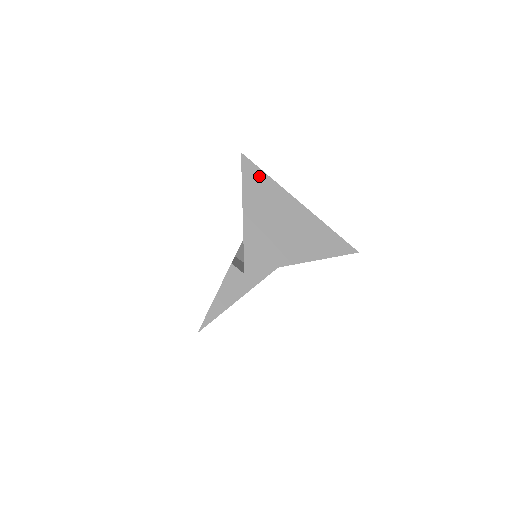
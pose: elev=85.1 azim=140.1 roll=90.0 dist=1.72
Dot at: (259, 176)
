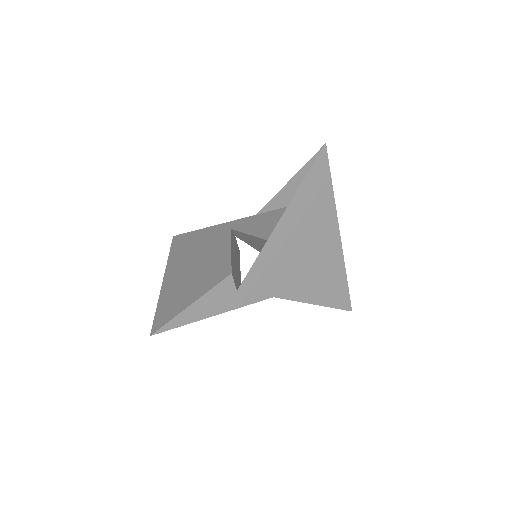
Dot at: (324, 184)
